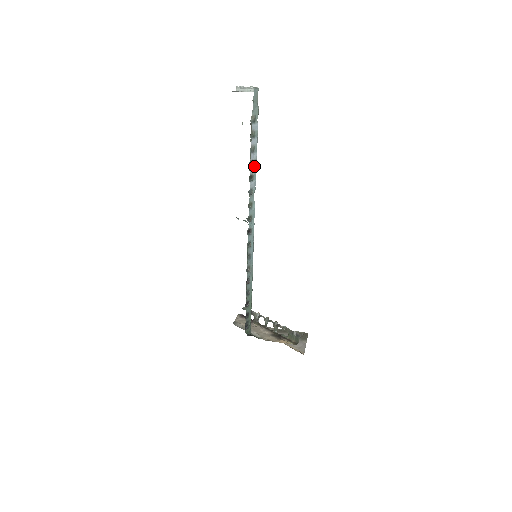
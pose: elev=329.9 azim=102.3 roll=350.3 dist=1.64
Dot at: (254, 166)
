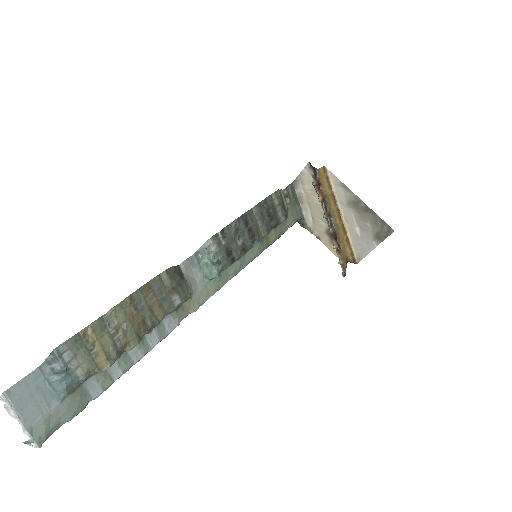
Dot at: (148, 349)
